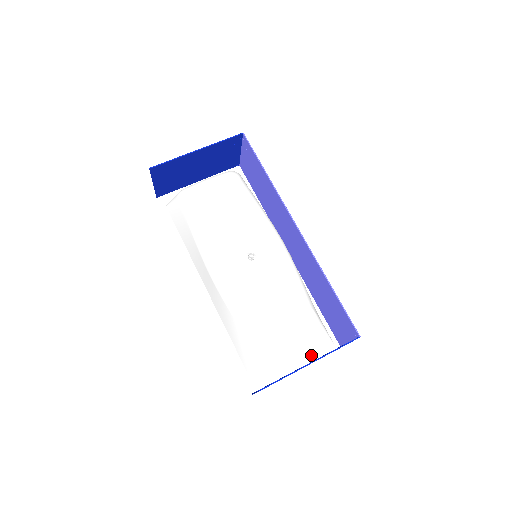
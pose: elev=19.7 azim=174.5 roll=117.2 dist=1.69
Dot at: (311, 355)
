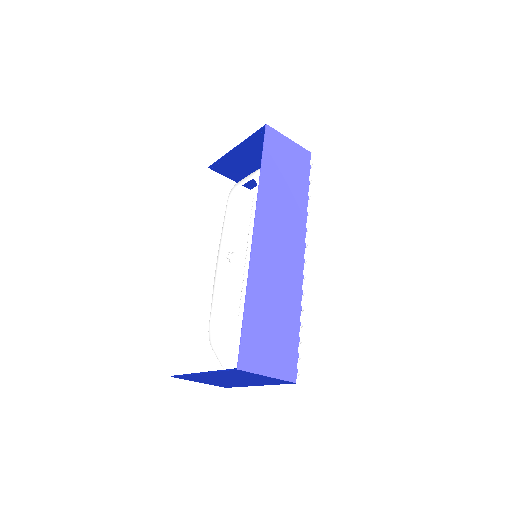
Dot at: occluded
